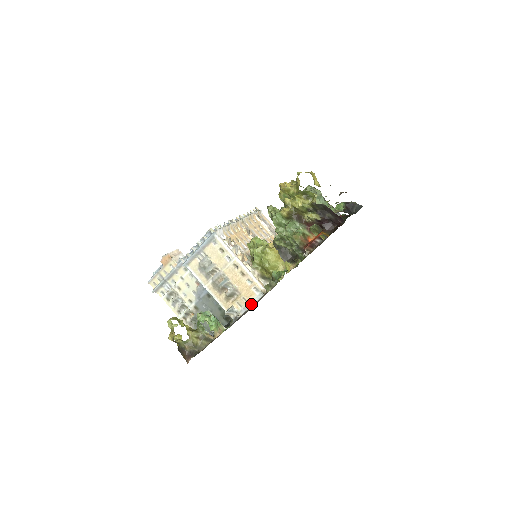
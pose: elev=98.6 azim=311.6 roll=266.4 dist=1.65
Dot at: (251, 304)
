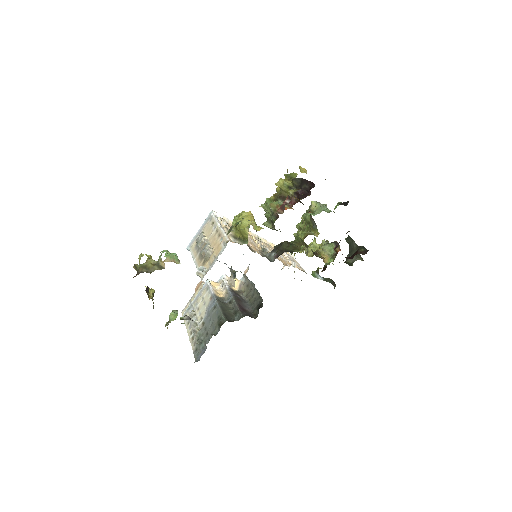
Dot at: (217, 258)
